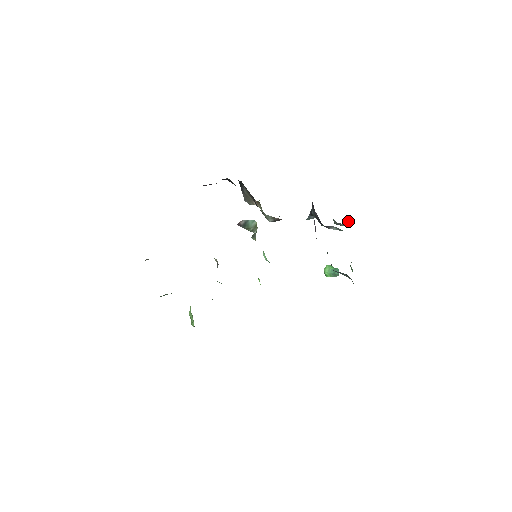
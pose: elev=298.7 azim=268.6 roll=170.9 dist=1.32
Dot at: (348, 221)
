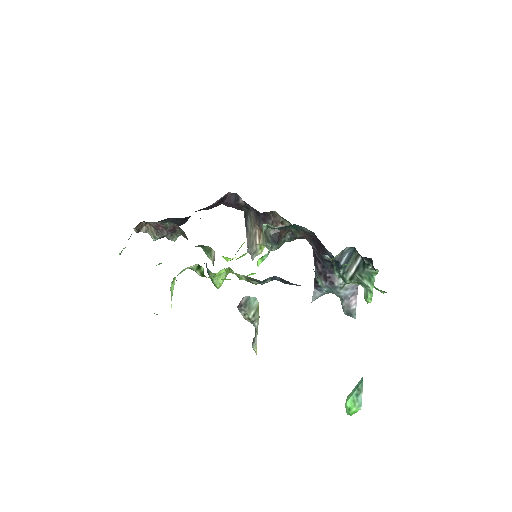
Dot at: (356, 293)
